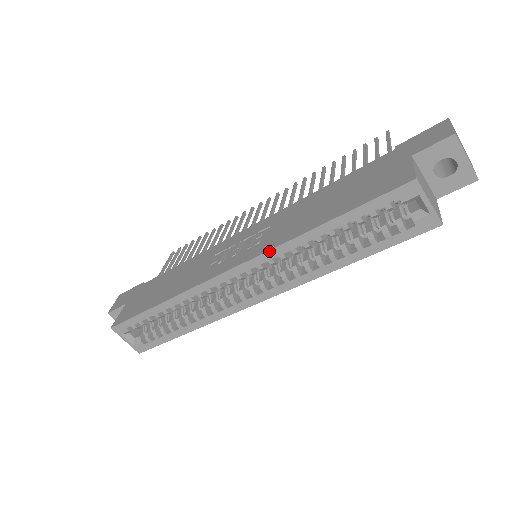
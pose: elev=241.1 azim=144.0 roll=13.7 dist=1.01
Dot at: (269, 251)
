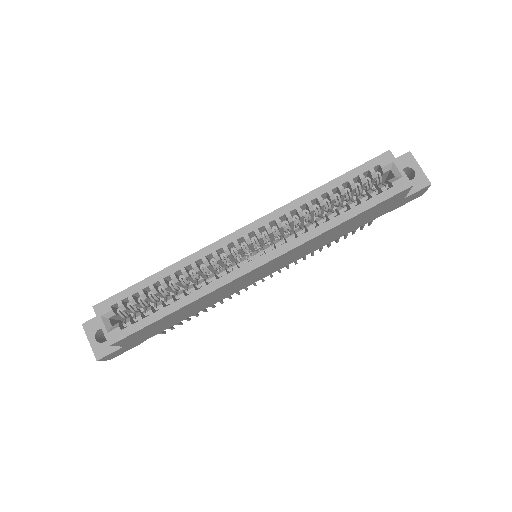
Dot at: (278, 209)
